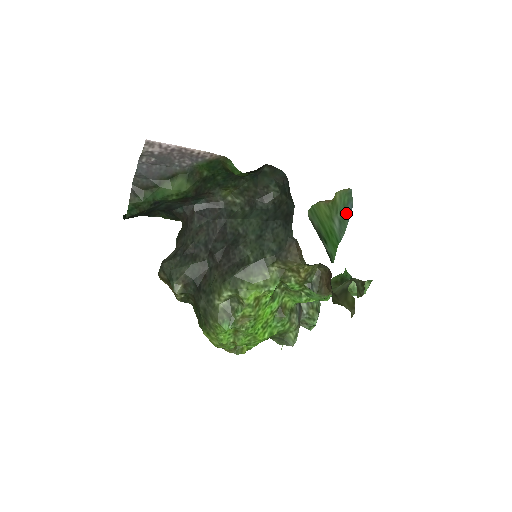
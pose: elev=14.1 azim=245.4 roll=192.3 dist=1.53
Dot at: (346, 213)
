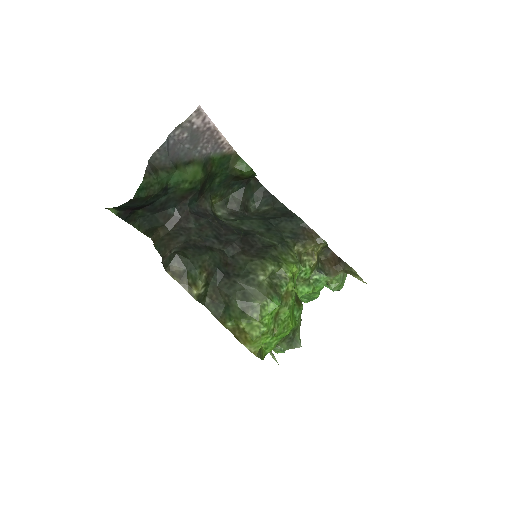
Dot at: occluded
